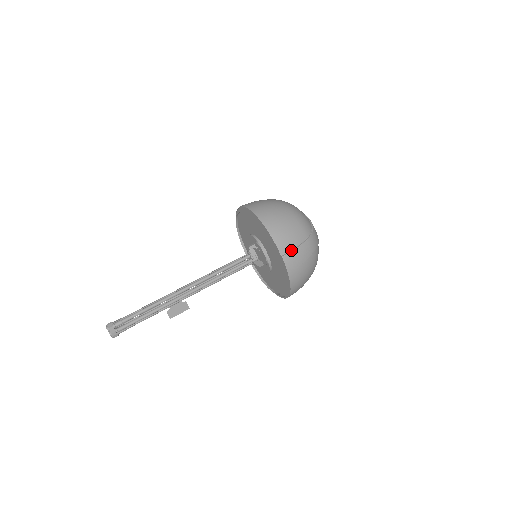
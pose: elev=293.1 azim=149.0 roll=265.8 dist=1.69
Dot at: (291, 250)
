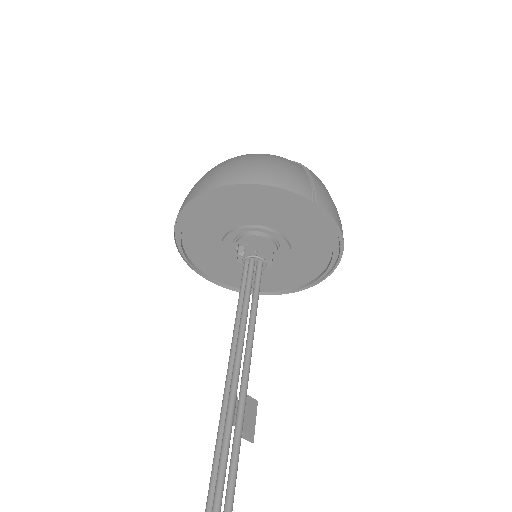
Dot at: (312, 188)
